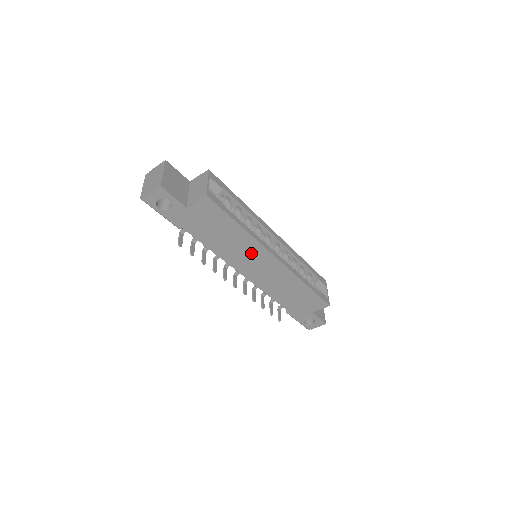
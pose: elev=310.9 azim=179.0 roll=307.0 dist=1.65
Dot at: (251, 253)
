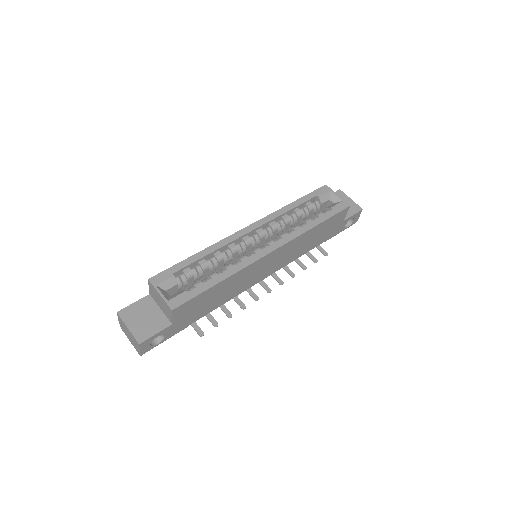
Dot at: (250, 273)
